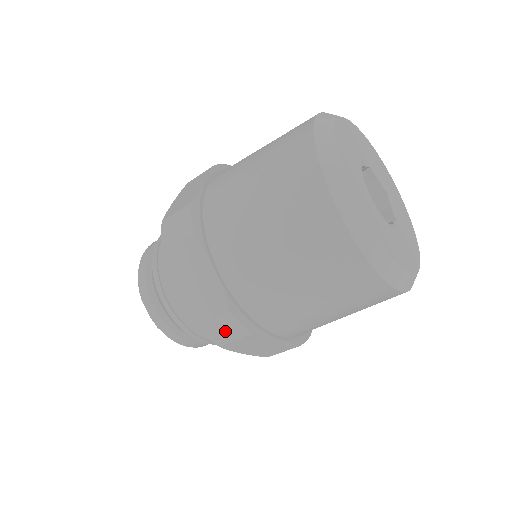
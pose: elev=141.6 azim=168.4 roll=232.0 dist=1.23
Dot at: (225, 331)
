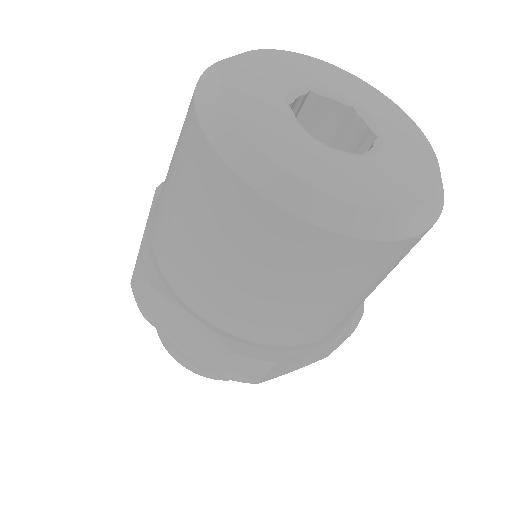
Dot at: (140, 287)
